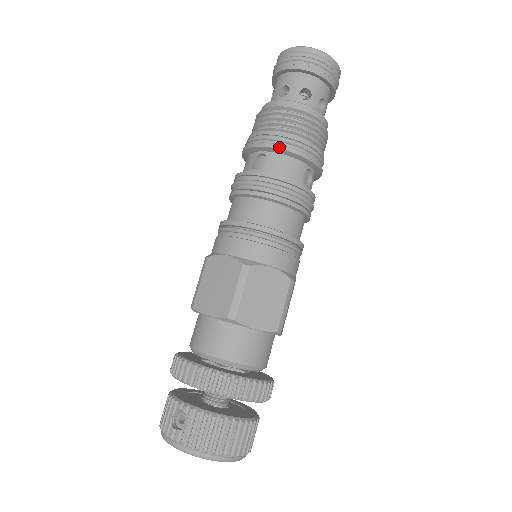
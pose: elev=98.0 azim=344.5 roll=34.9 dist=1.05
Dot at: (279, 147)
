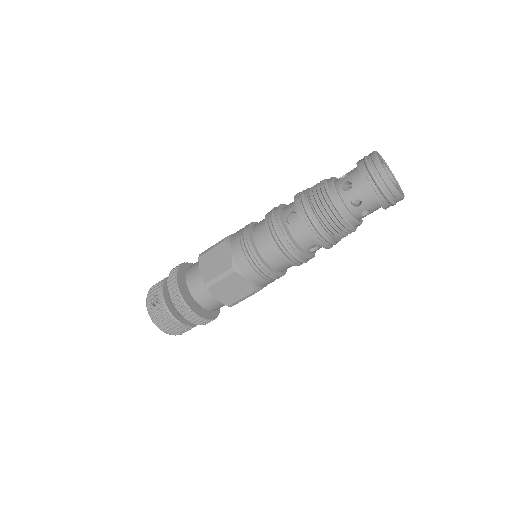
Dot at: (305, 224)
